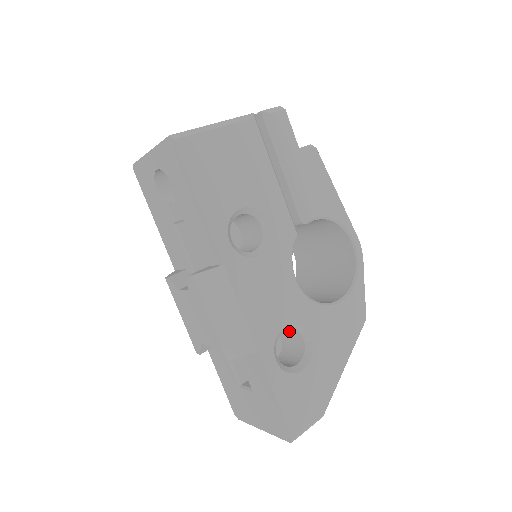
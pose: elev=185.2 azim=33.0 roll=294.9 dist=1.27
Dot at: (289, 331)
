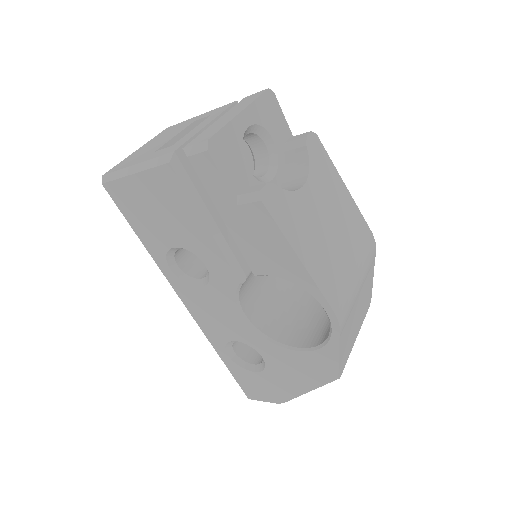
Dot at: occluded
